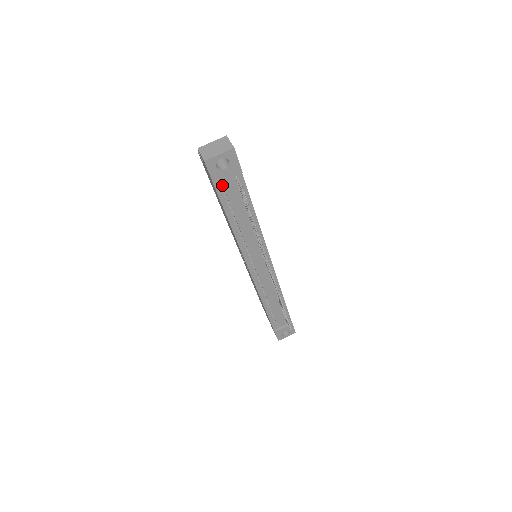
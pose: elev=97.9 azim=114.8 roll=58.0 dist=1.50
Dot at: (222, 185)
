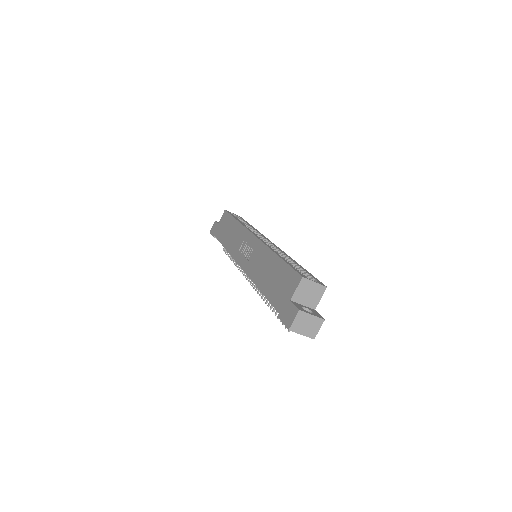
Dot at: occluded
